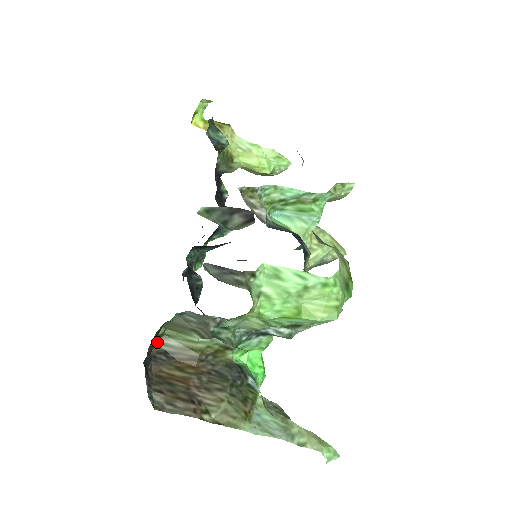
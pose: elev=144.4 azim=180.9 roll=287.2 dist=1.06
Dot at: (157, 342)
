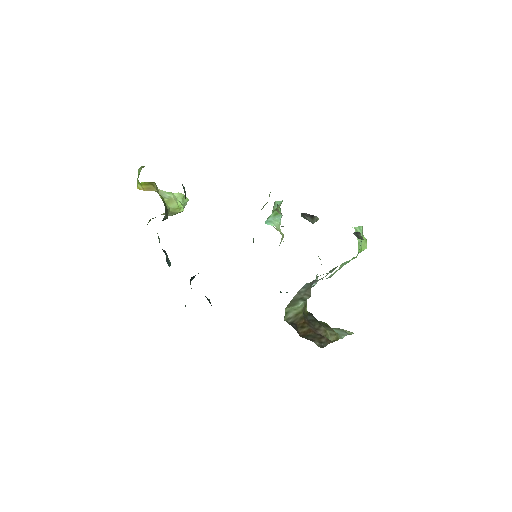
Dot at: (285, 320)
